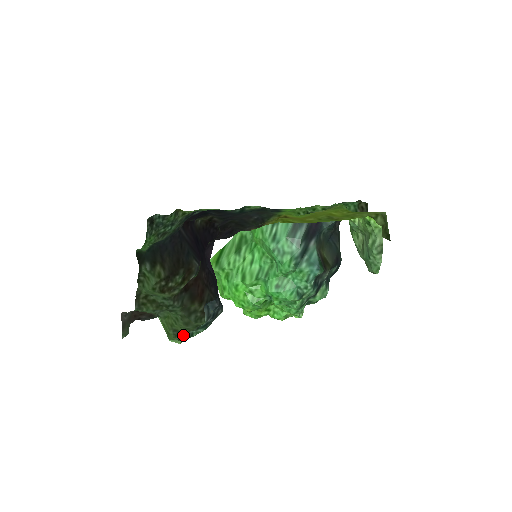
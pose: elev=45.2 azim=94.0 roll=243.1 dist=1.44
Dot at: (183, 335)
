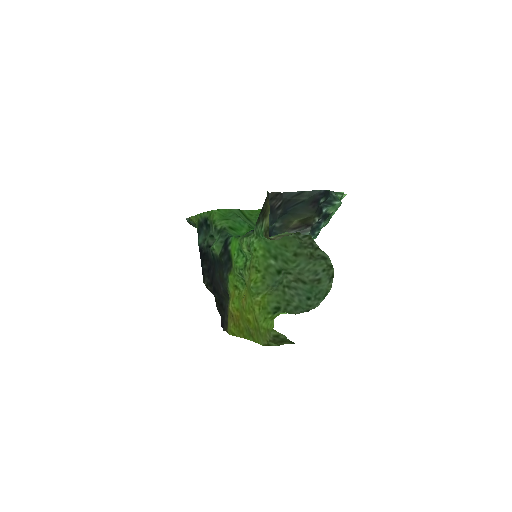
Dot at: occluded
